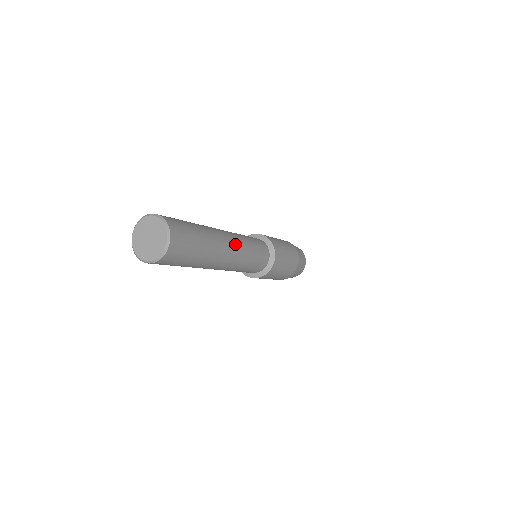
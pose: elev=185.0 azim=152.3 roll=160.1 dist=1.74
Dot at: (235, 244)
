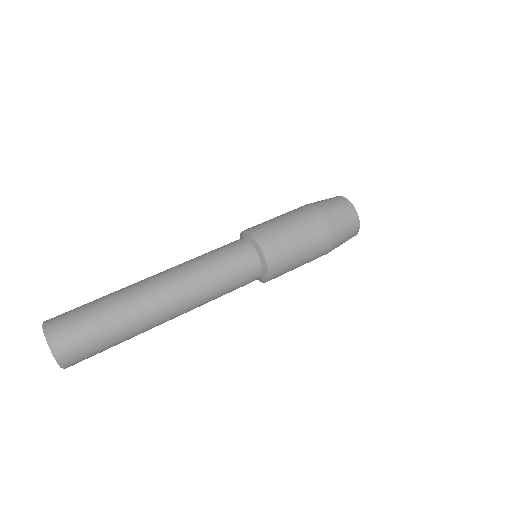
Dot at: occluded
